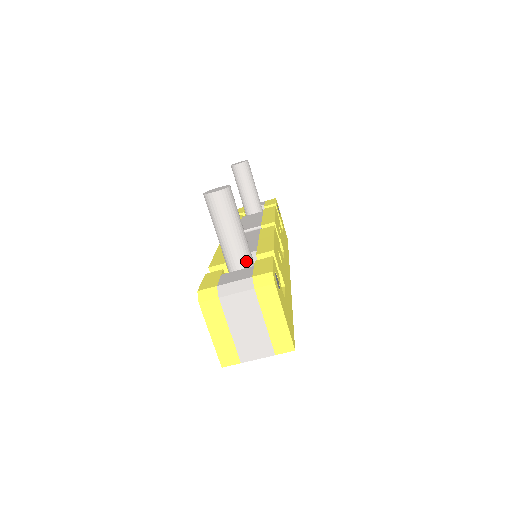
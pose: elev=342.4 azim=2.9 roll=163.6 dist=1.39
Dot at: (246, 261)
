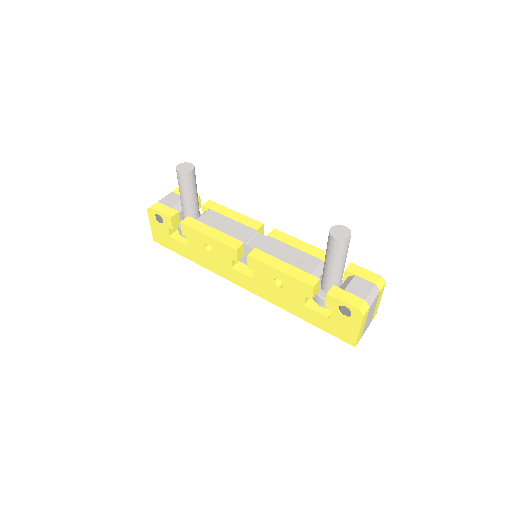
Dot at: occluded
